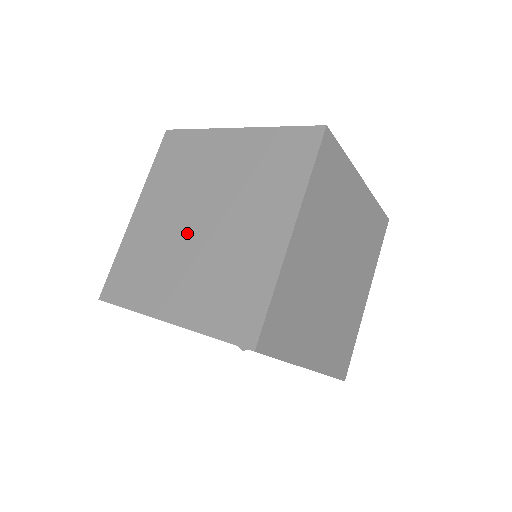
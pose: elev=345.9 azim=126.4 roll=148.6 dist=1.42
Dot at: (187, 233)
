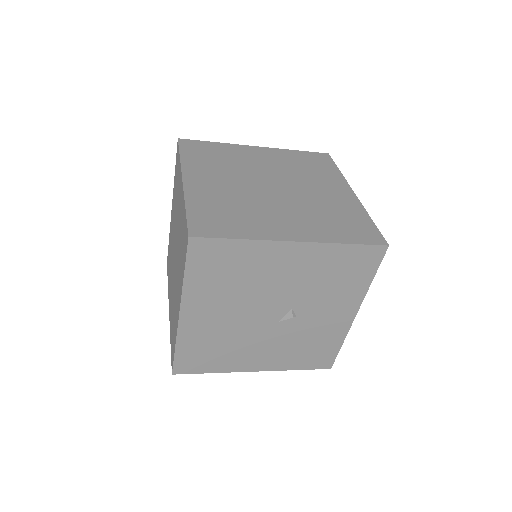
Dot at: (265, 193)
